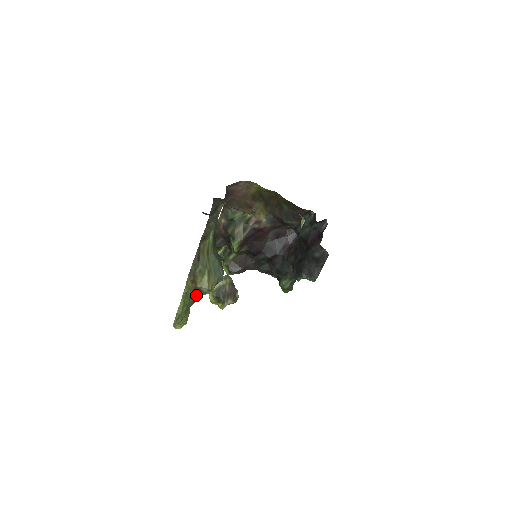
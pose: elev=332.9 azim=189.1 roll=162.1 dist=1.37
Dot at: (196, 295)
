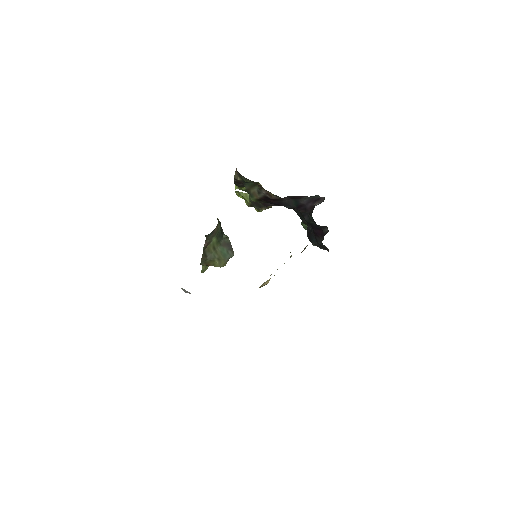
Dot at: occluded
